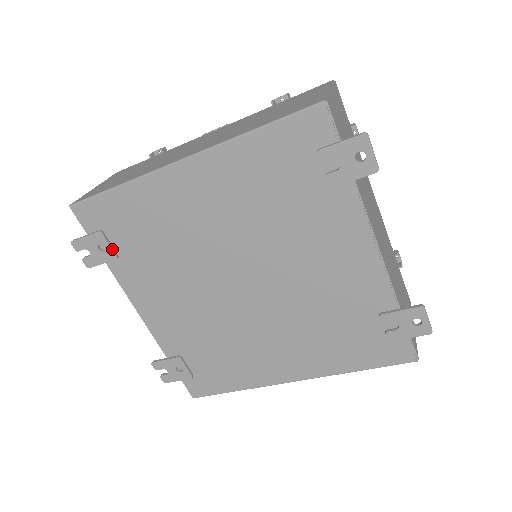
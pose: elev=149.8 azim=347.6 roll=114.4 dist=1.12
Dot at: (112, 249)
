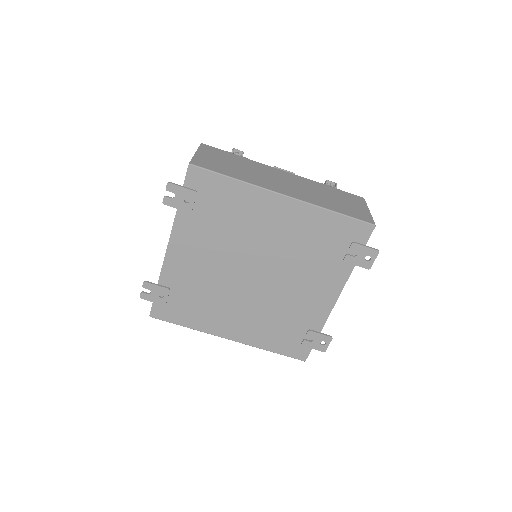
Dot at: (193, 206)
